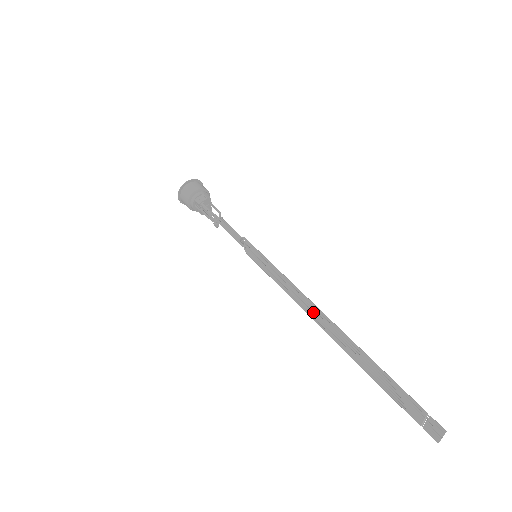
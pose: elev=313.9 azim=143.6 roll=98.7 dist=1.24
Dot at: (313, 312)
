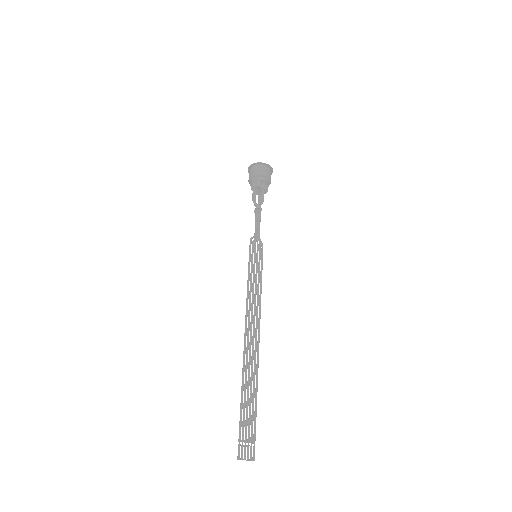
Dot at: (253, 324)
